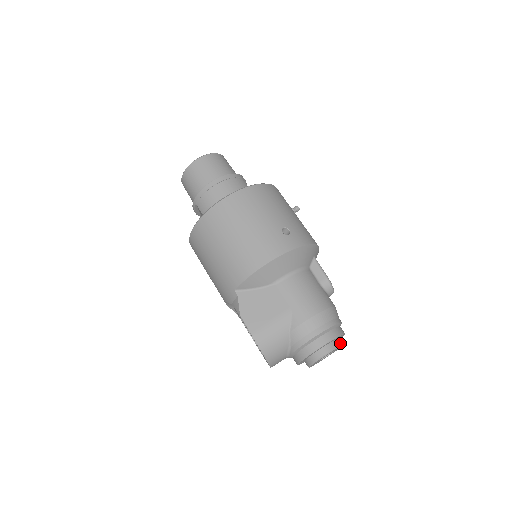
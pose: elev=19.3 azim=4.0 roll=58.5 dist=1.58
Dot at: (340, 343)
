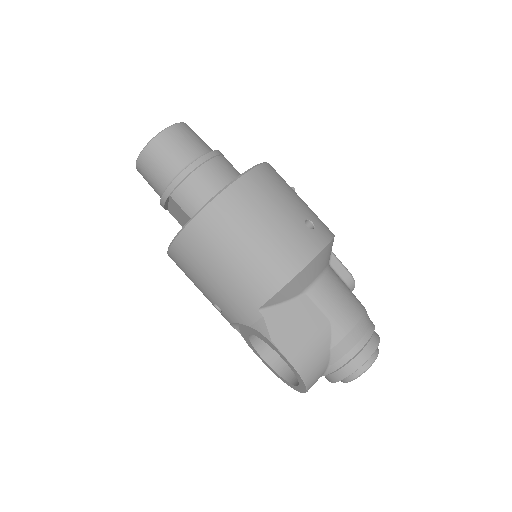
Dot at: (377, 348)
